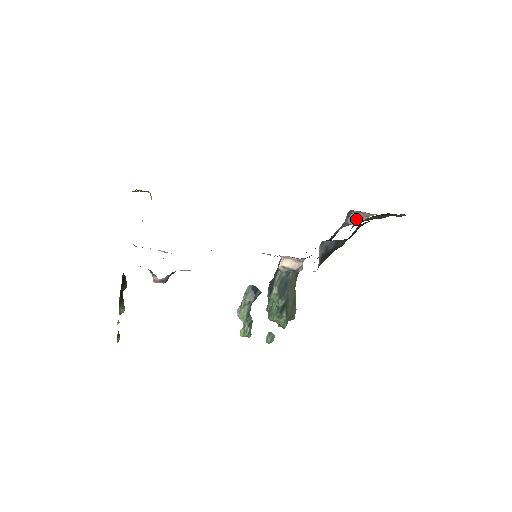
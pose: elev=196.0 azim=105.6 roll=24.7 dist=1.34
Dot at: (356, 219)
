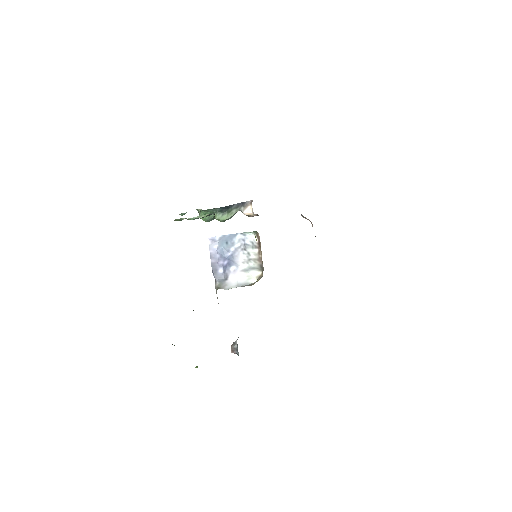
Dot at: (307, 219)
